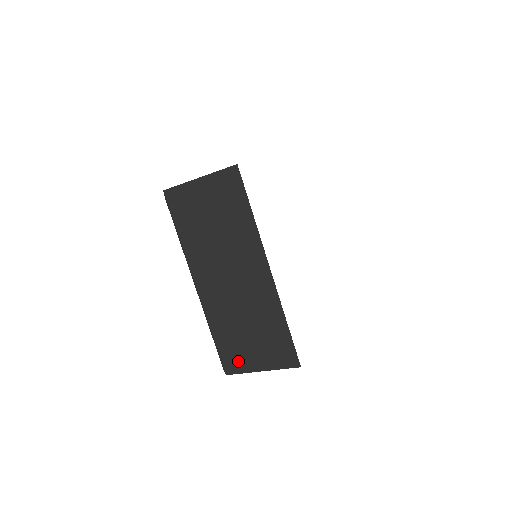
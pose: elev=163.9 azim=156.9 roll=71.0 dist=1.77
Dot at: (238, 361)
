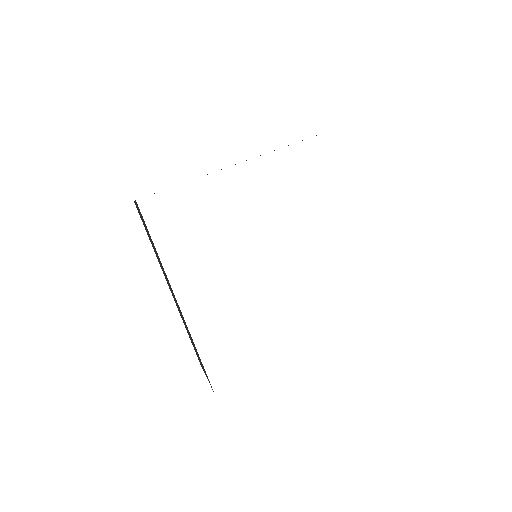
Dot at: occluded
